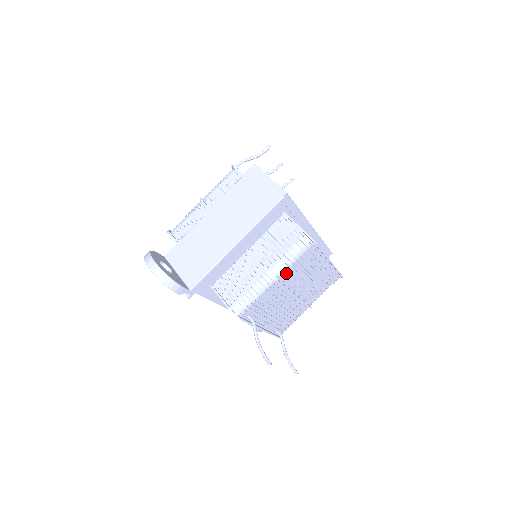
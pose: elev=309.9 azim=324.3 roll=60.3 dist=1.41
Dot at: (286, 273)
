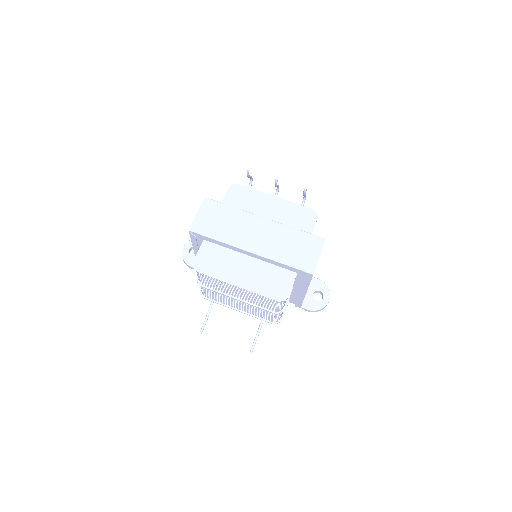
Dot at: (204, 283)
